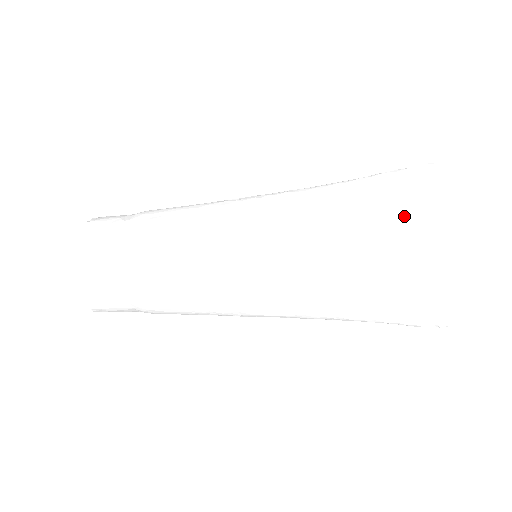
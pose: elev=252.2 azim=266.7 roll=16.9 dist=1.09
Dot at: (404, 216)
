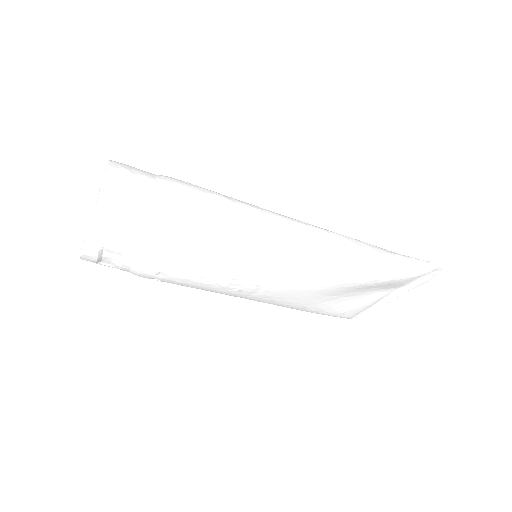
Dot at: (385, 286)
